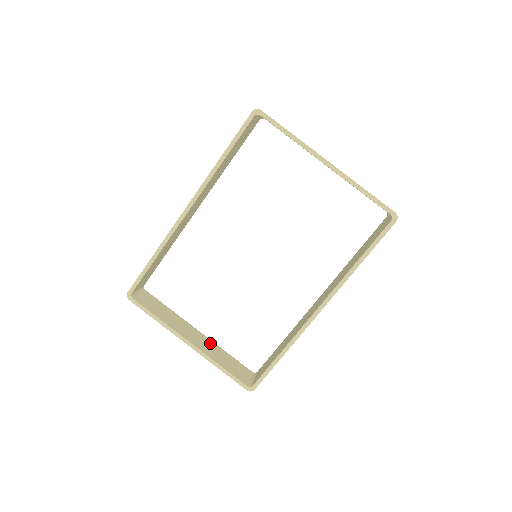
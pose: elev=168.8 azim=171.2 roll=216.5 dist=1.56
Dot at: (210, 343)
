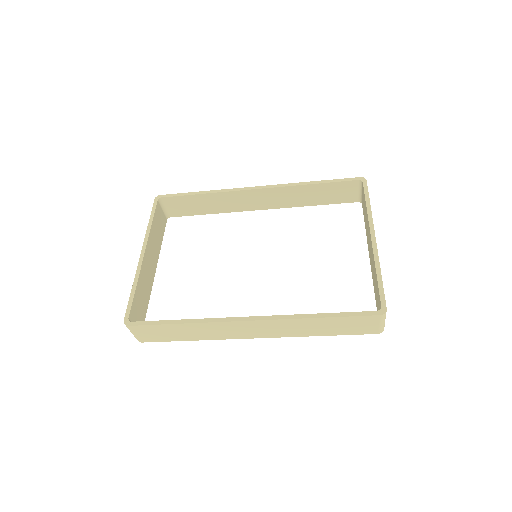
Dot at: (150, 282)
